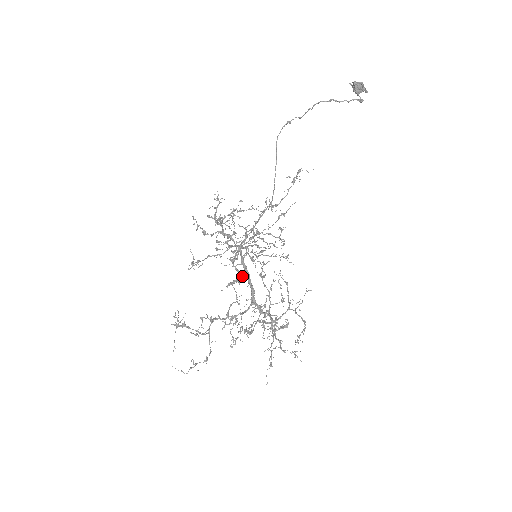
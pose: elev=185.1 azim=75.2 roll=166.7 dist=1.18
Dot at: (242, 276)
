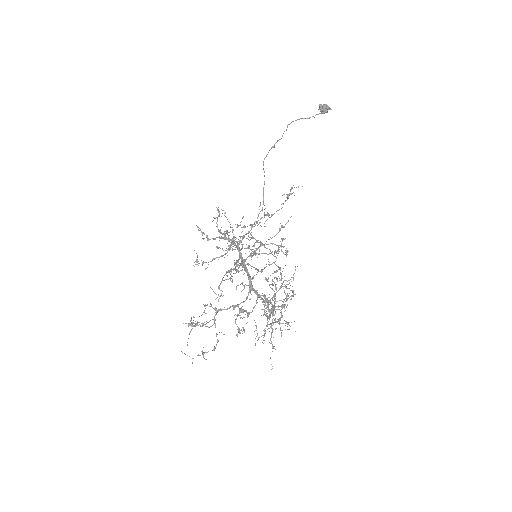
Dot at: (239, 266)
